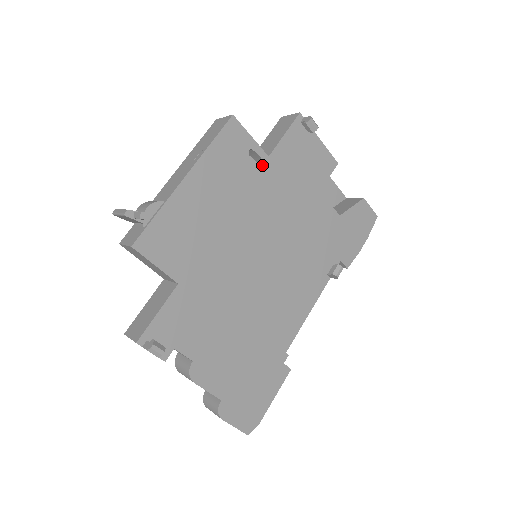
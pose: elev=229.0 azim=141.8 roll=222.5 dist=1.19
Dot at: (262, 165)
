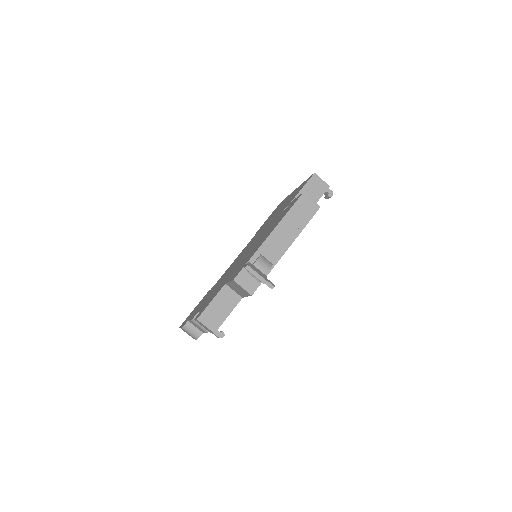
Dot at: occluded
